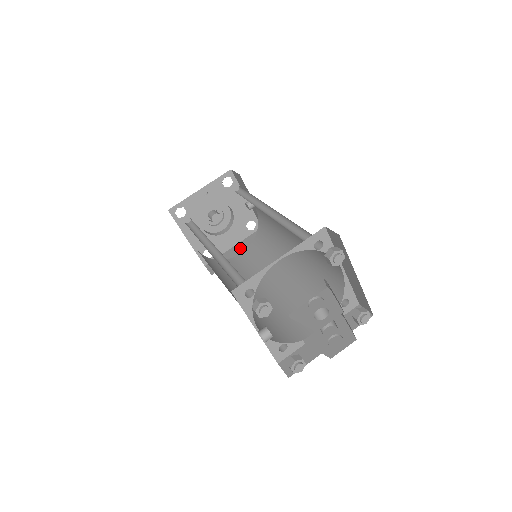
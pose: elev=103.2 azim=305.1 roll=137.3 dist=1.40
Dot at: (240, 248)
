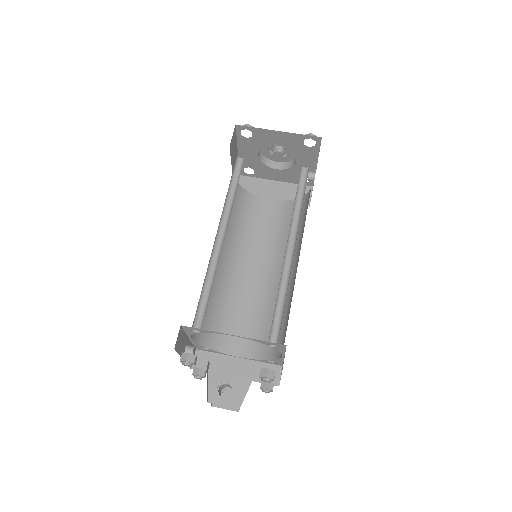
Dot at: (278, 190)
